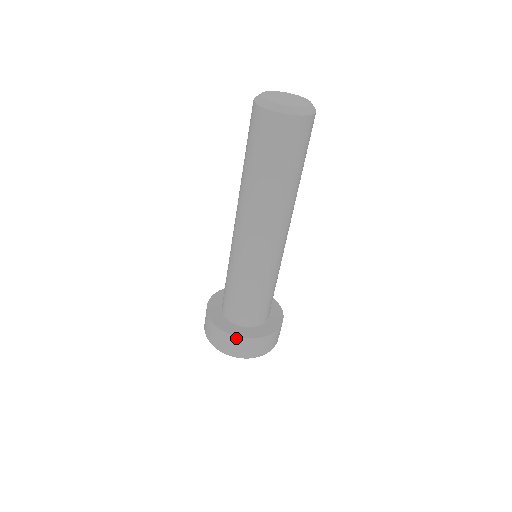
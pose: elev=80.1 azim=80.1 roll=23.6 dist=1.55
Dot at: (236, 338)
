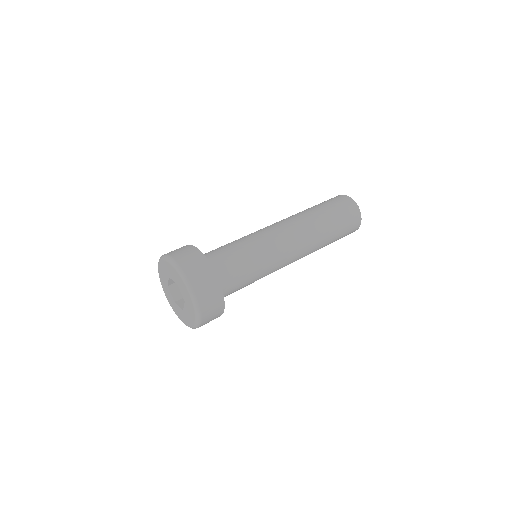
Dot at: (214, 275)
